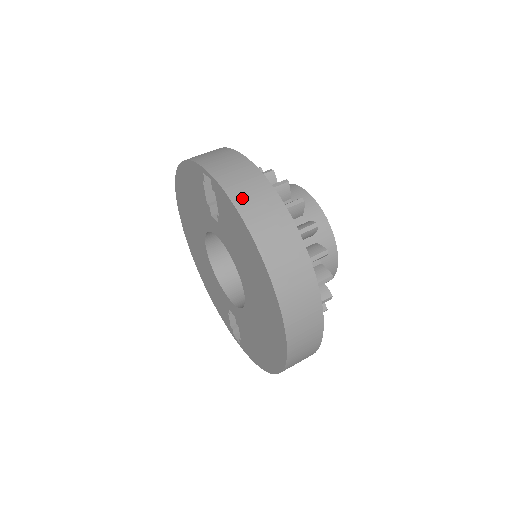
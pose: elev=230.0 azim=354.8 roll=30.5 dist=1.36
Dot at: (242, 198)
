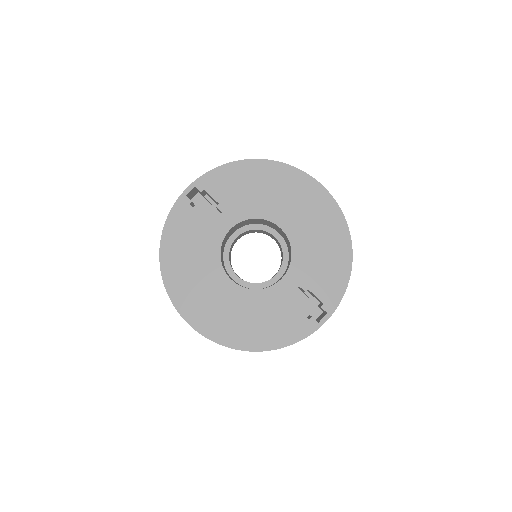
Dot at: occluded
